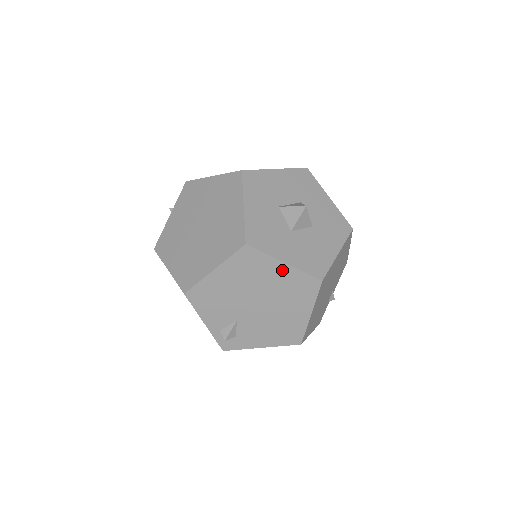
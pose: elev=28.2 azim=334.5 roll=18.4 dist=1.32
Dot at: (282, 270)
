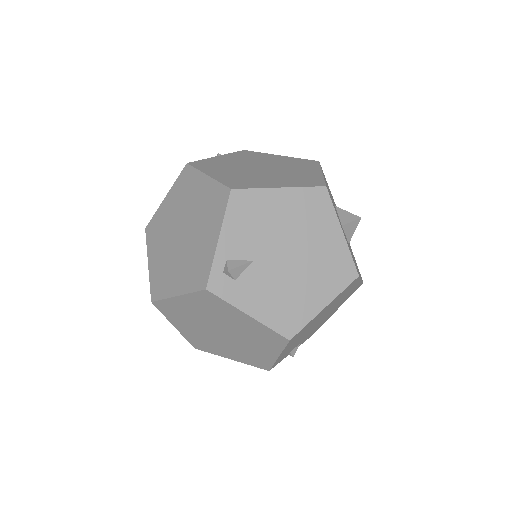
Dot at: (335, 237)
